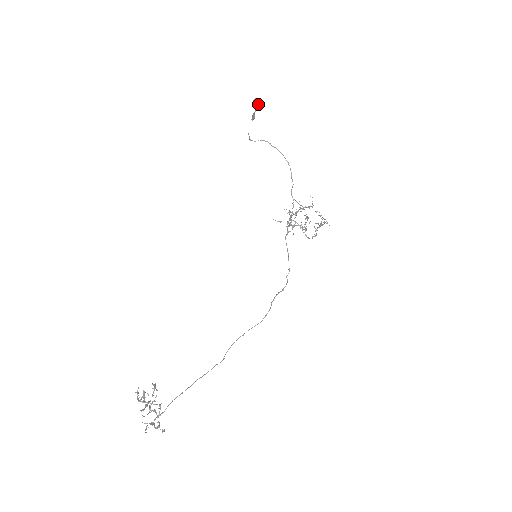
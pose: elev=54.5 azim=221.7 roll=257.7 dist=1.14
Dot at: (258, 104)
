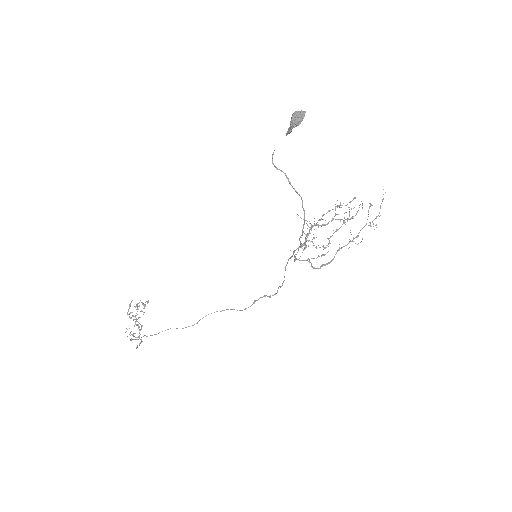
Dot at: (294, 125)
